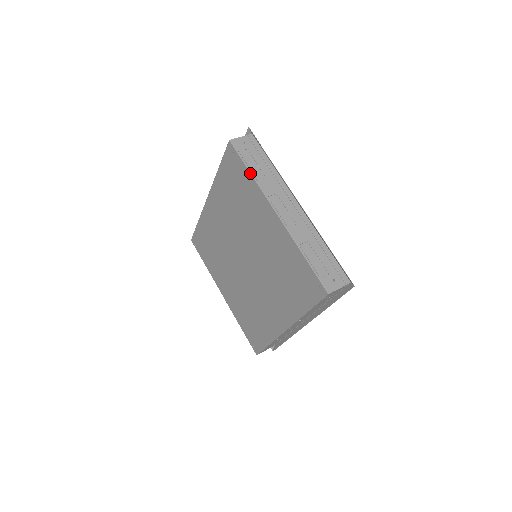
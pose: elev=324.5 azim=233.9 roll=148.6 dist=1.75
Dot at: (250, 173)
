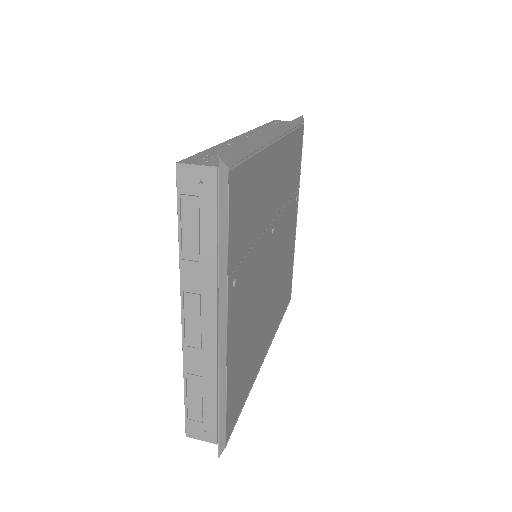
Dot at: (178, 241)
